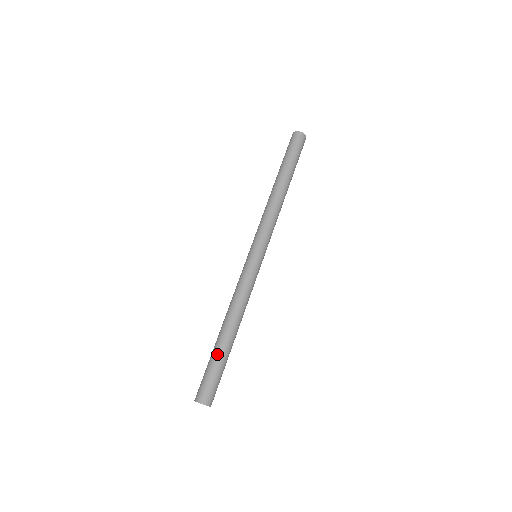
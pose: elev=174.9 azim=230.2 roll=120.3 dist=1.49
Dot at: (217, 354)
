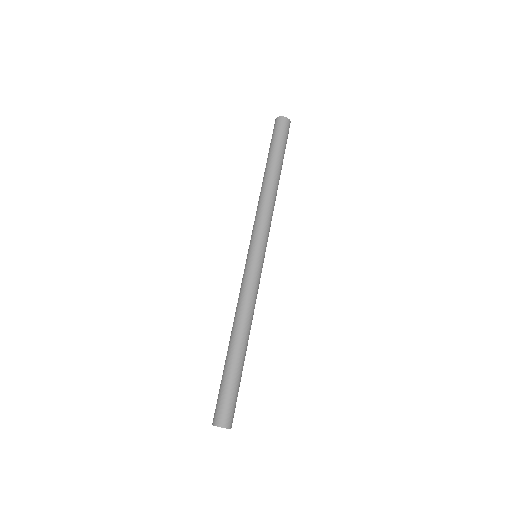
Dot at: (234, 370)
